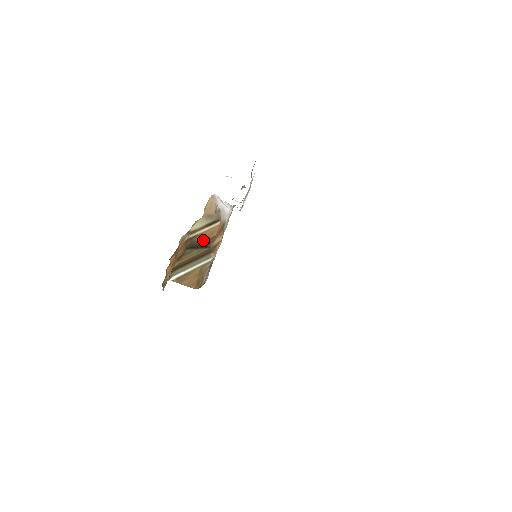
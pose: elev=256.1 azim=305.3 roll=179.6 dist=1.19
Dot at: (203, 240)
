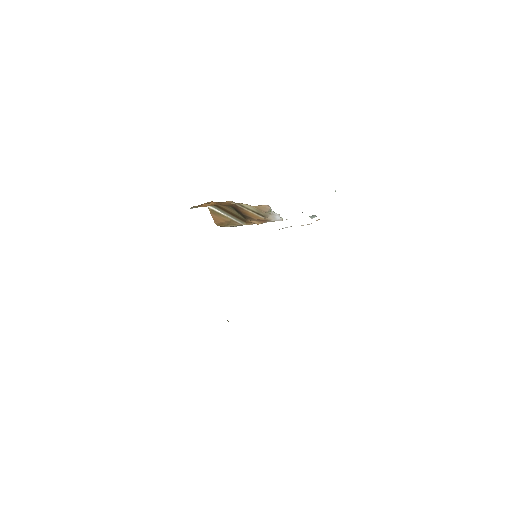
Dot at: (245, 213)
